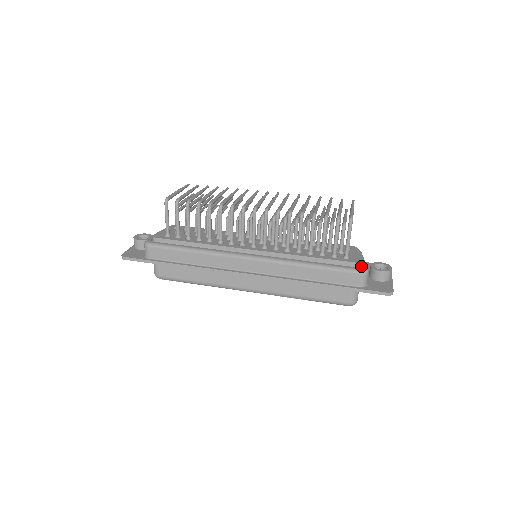
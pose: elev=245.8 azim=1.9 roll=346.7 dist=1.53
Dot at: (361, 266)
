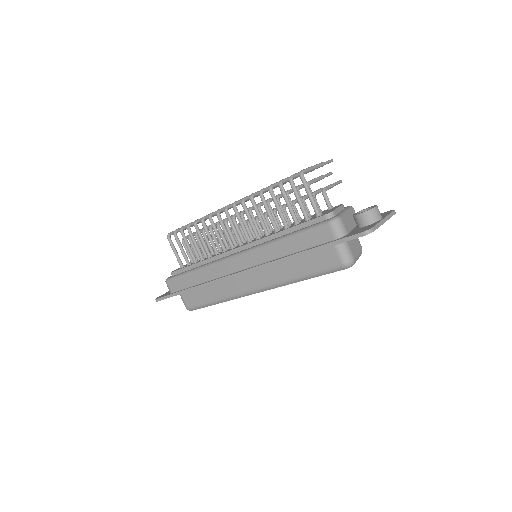
Dot at: occluded
